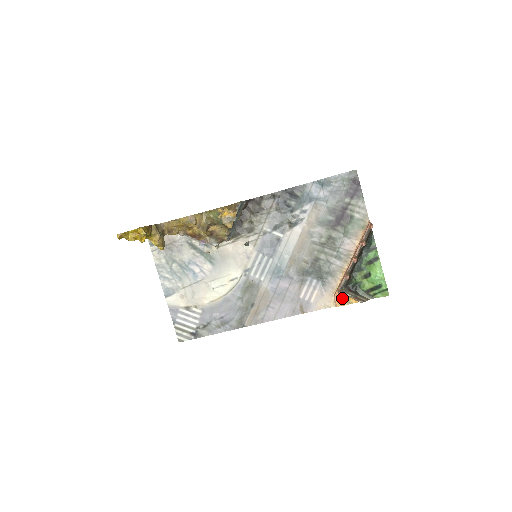
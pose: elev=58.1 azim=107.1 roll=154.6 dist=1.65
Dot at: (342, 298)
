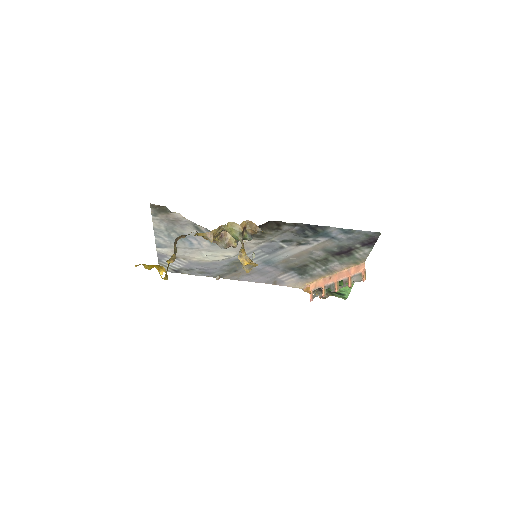
Dot at: occluded
